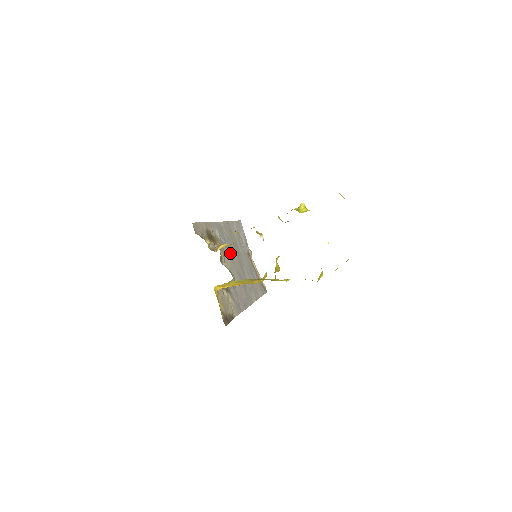
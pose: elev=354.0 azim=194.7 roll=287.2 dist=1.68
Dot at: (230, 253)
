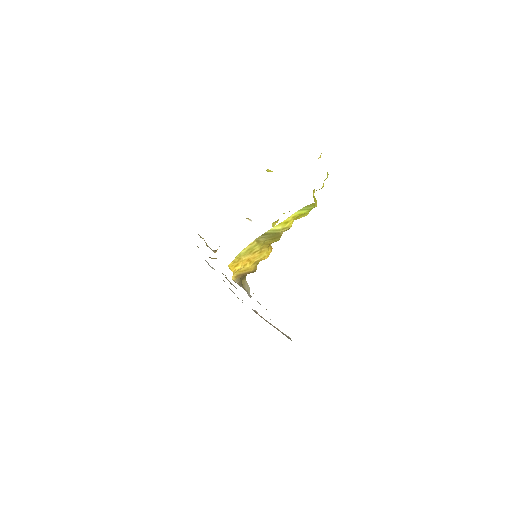
Dot at: occluded
